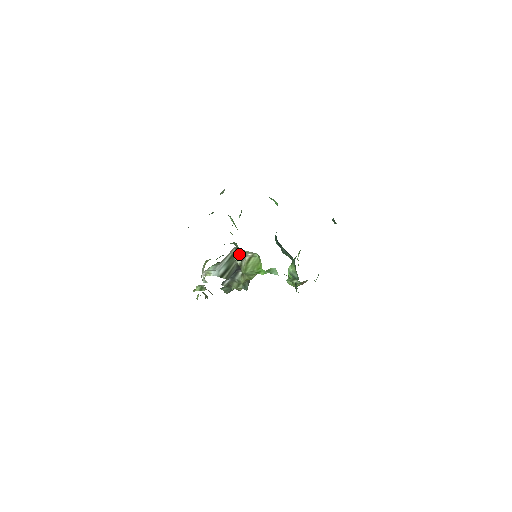
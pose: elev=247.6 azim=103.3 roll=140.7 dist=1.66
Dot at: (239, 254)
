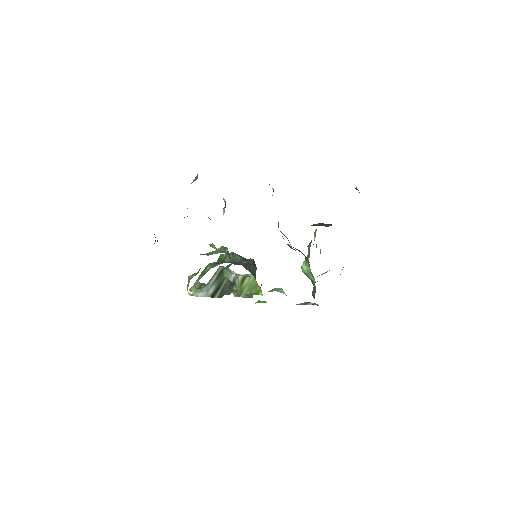
Dot at: (229, 272)
